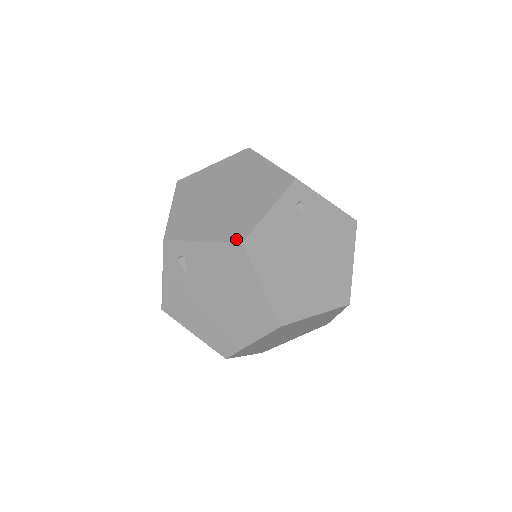
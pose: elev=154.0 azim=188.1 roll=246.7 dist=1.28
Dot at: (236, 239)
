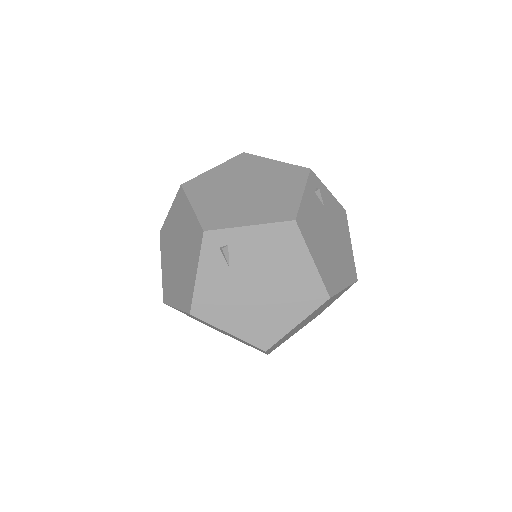
Dot at: (287, 218)
